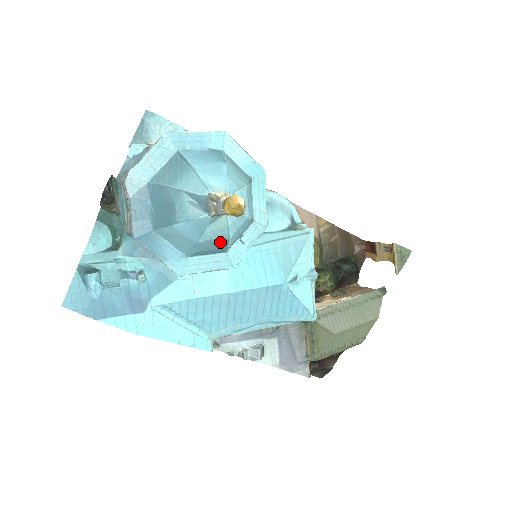
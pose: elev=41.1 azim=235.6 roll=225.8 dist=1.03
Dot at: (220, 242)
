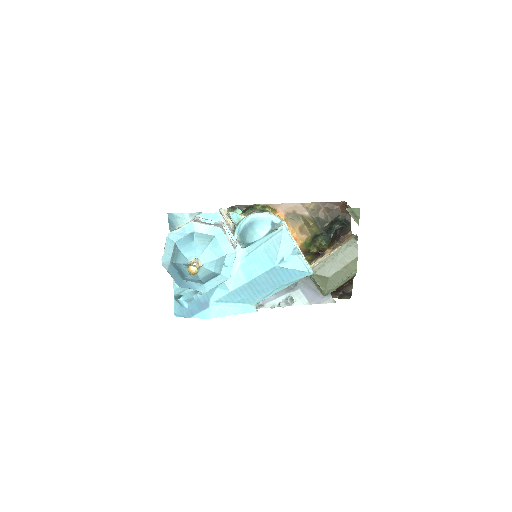
Dot at: (210, 275)
